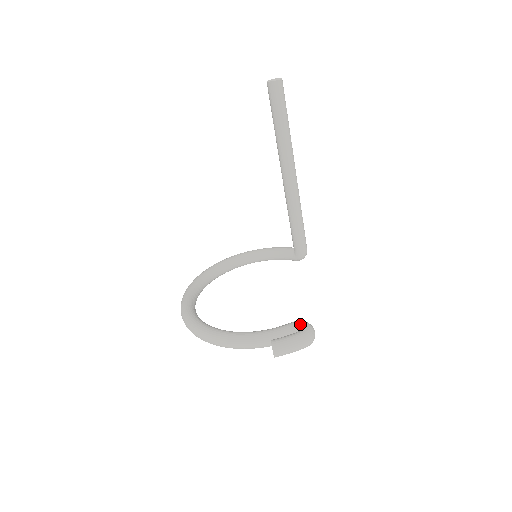
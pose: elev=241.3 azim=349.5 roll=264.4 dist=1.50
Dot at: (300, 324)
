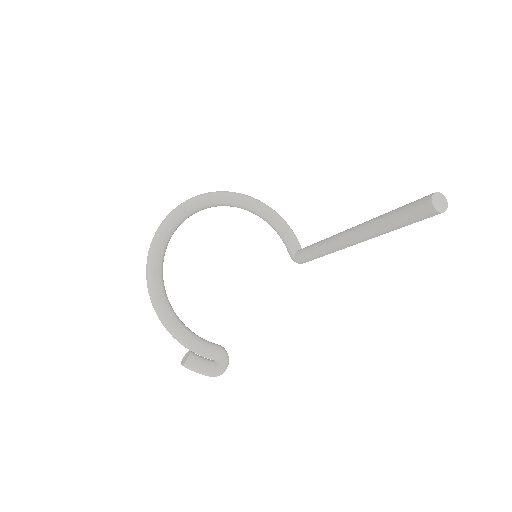
Dot at: (222, 358)
